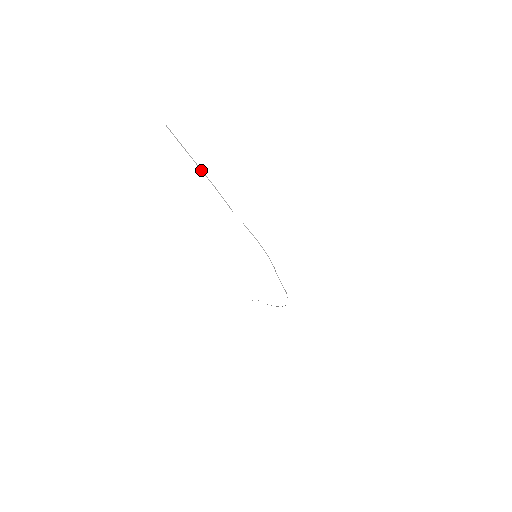
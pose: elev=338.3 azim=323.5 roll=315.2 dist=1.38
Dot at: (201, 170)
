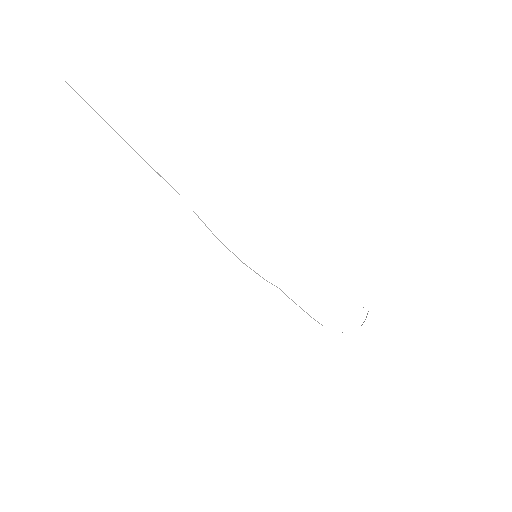
Dot at: (121, 137)
